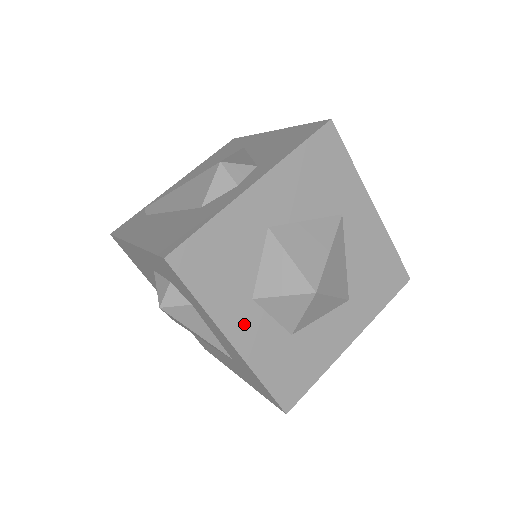
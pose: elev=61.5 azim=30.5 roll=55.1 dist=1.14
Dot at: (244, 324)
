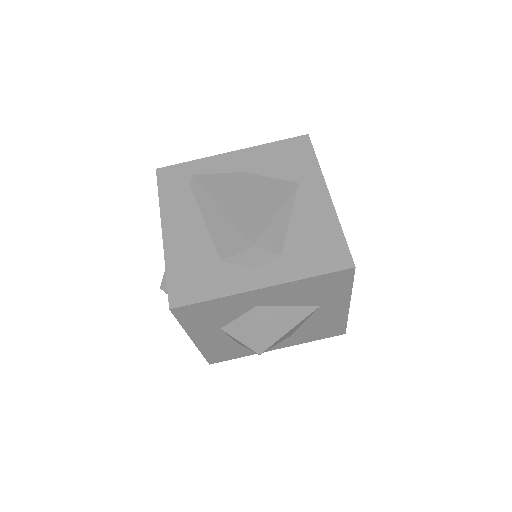
Dot at: (207, 336)
